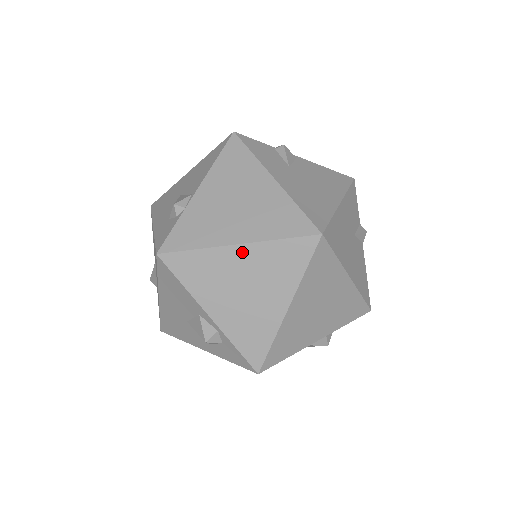
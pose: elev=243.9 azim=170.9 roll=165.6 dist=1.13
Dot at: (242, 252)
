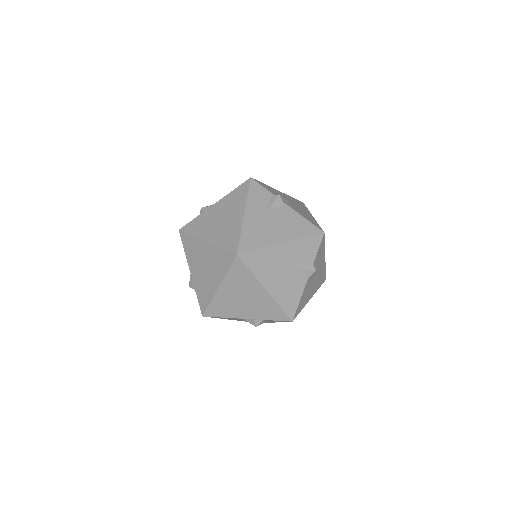
Dot at: (207, 247)
